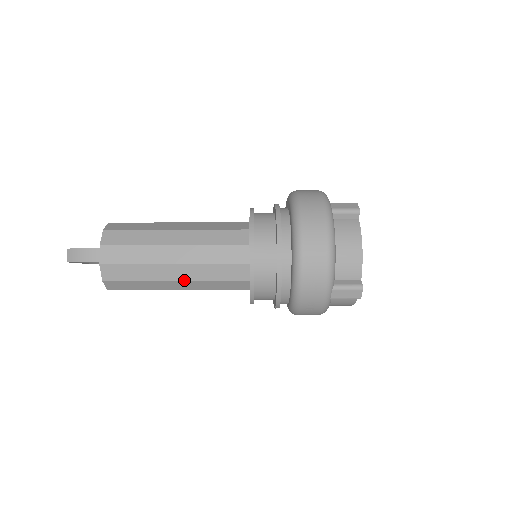
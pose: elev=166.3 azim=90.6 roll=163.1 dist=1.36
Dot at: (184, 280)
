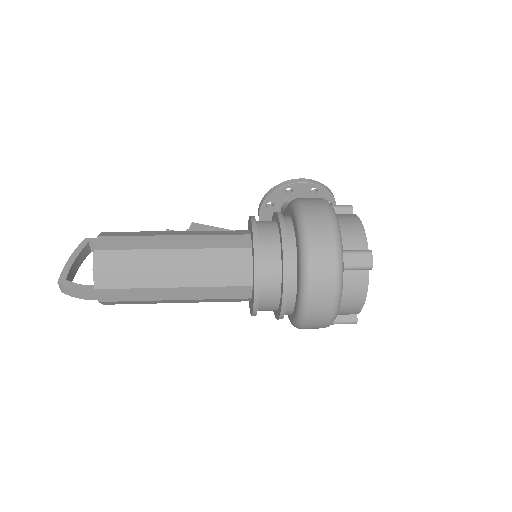
Dot at: (186, 302)
